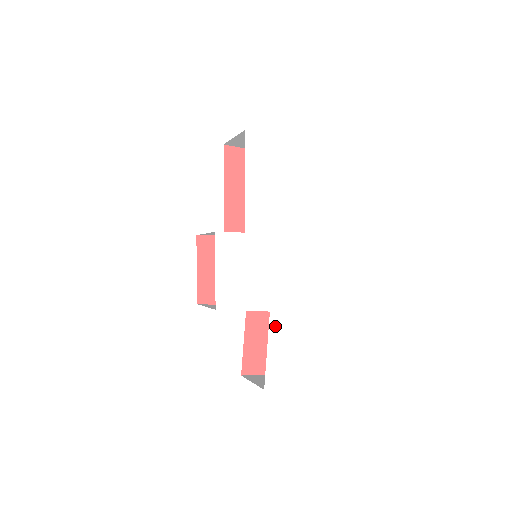
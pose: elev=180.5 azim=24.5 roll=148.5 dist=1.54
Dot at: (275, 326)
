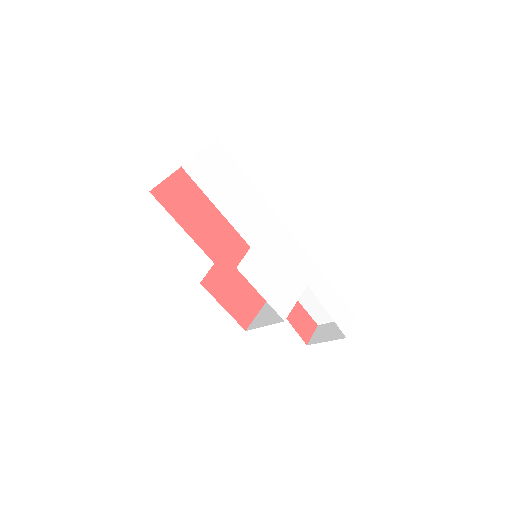
Dot at: (317, 291)
